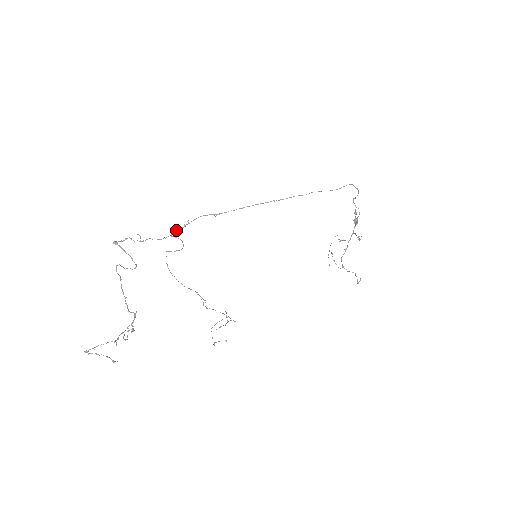
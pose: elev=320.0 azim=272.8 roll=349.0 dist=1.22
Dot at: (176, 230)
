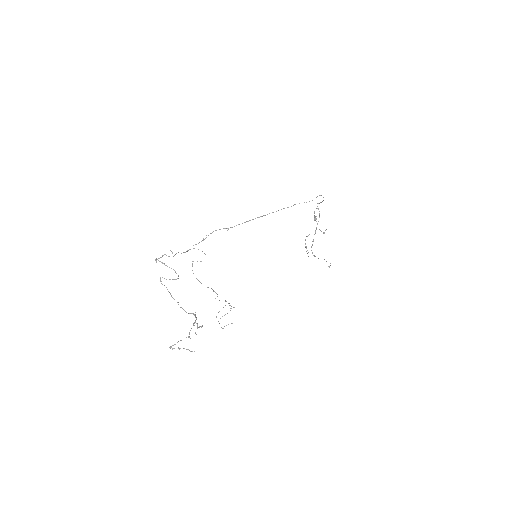
Dot at: occluded
